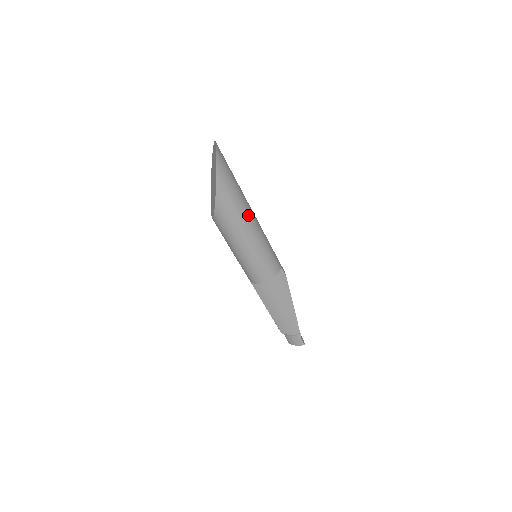
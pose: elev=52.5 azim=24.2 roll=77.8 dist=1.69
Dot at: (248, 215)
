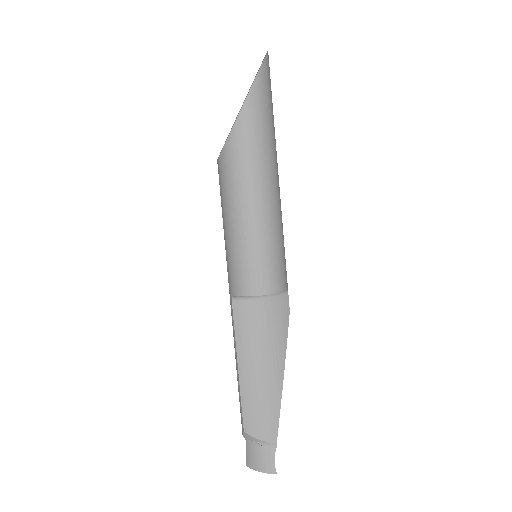
Dot at: (274, 167)
